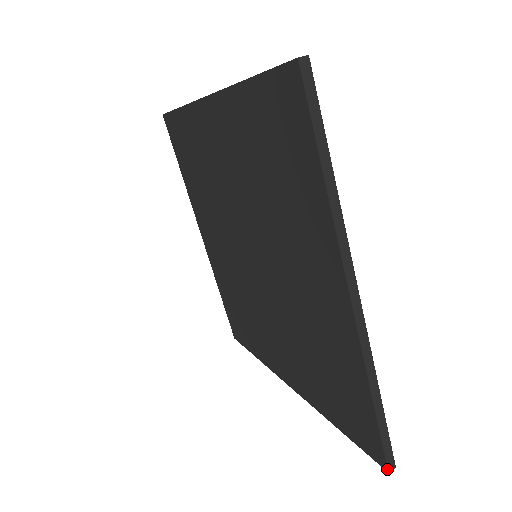
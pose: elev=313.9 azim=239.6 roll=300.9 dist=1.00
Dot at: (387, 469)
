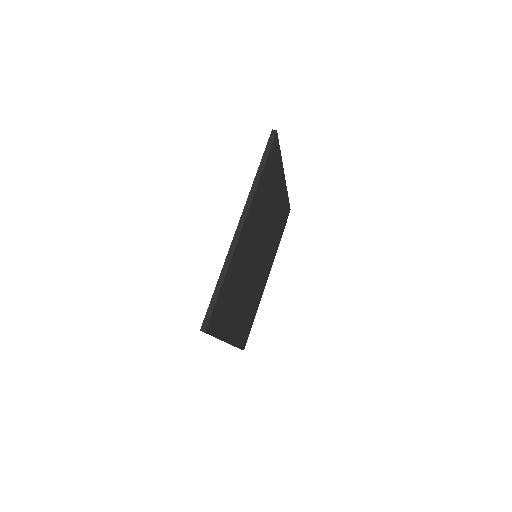
Dot at: occluded
